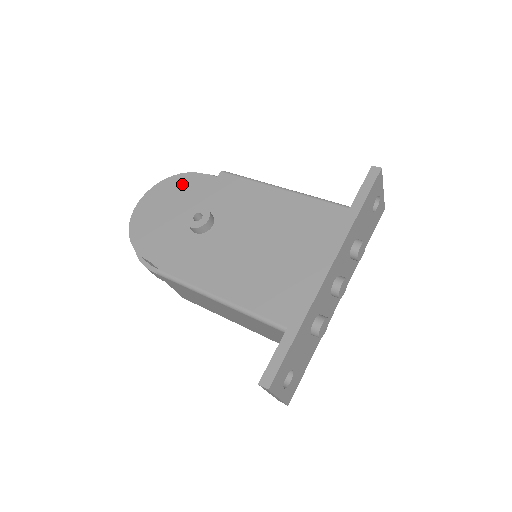
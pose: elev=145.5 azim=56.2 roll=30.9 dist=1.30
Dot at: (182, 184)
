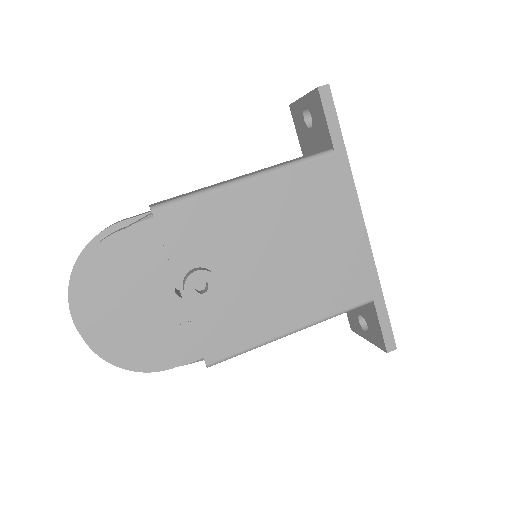
Dot at: (111, 262)
